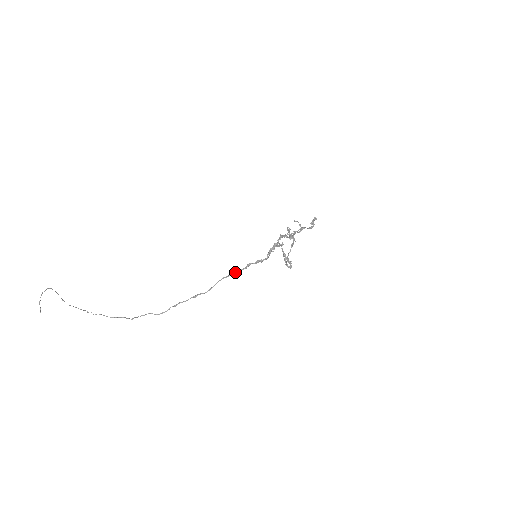
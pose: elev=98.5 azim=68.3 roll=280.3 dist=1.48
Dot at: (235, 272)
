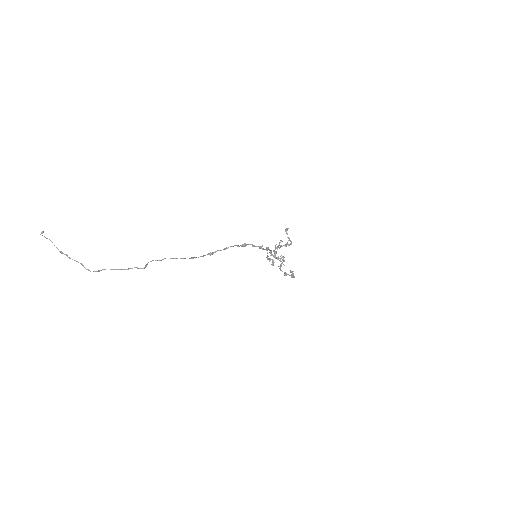
Dot at: (243, 244)
